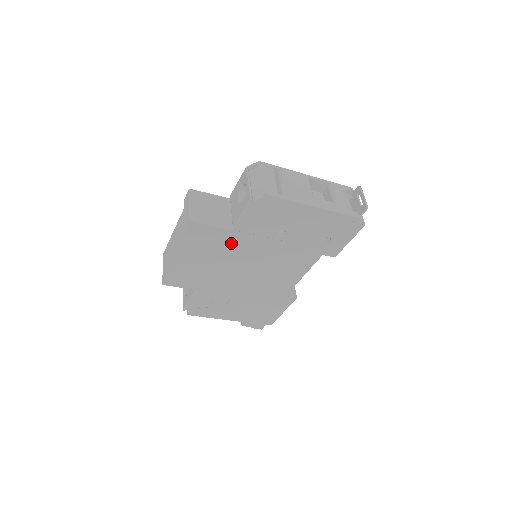
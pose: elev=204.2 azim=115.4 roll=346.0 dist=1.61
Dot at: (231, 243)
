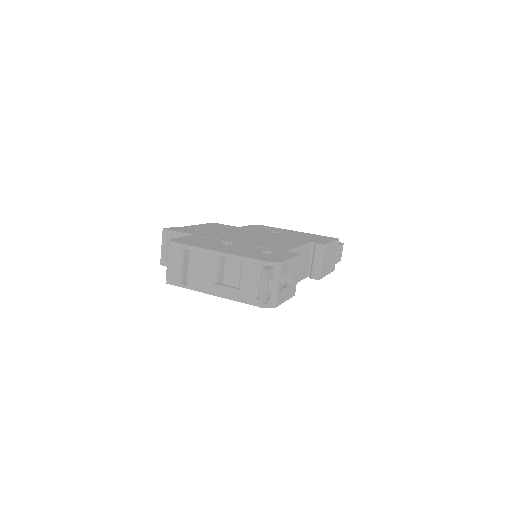
Dot at: occluded
